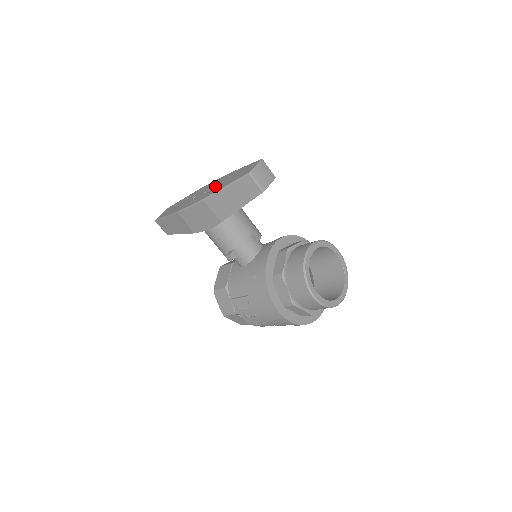
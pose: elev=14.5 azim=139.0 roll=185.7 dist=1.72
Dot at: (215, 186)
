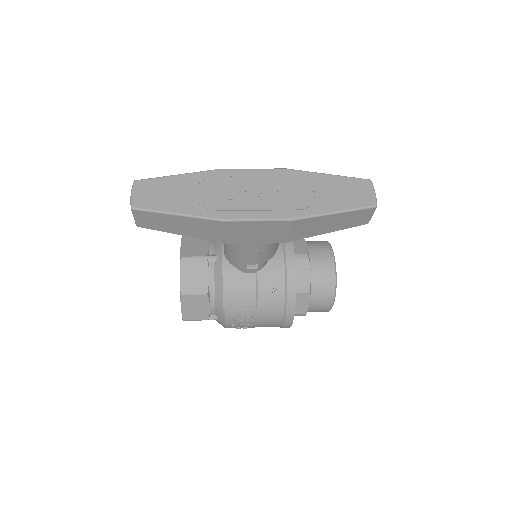
Dot at: (293, 195)
